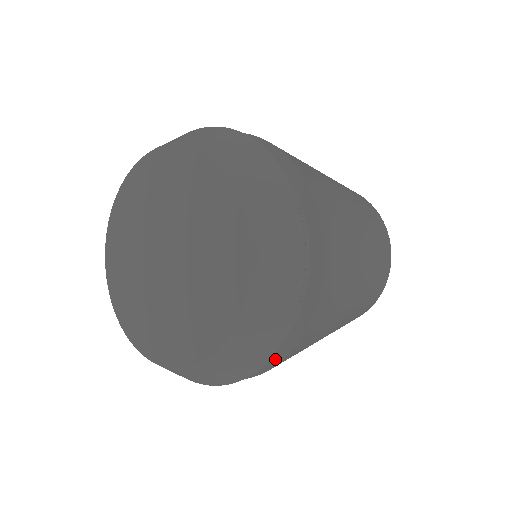
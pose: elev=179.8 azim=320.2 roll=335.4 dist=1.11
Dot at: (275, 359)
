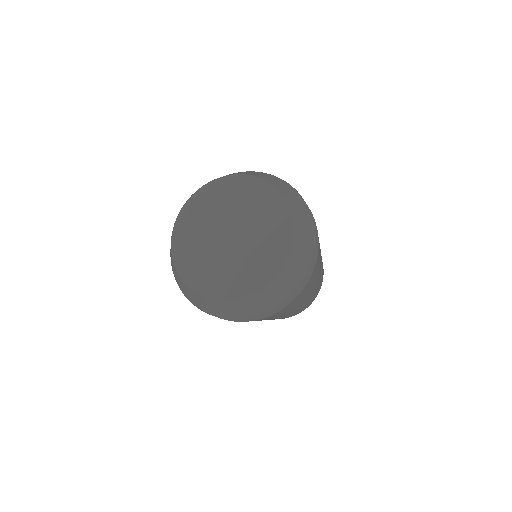
Dot at: occluded
